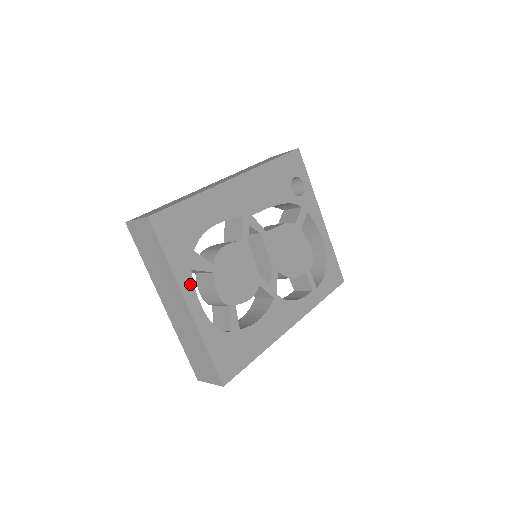
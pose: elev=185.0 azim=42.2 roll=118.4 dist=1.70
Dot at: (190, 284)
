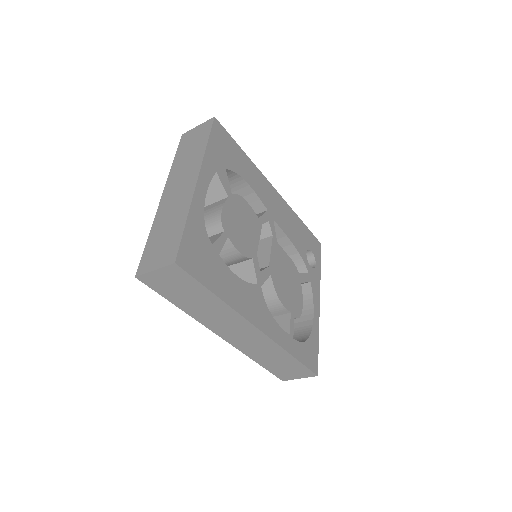
Dot at: (209, 175)
